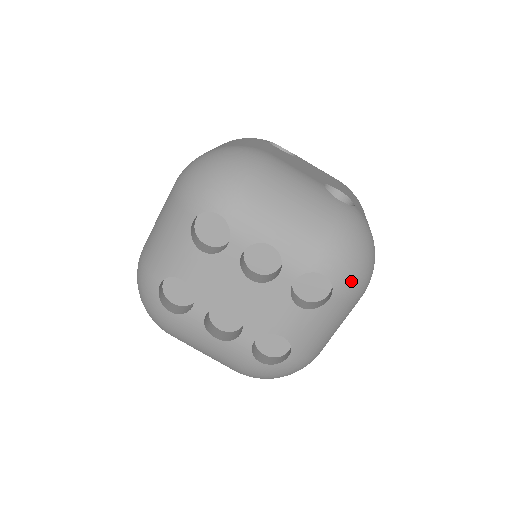
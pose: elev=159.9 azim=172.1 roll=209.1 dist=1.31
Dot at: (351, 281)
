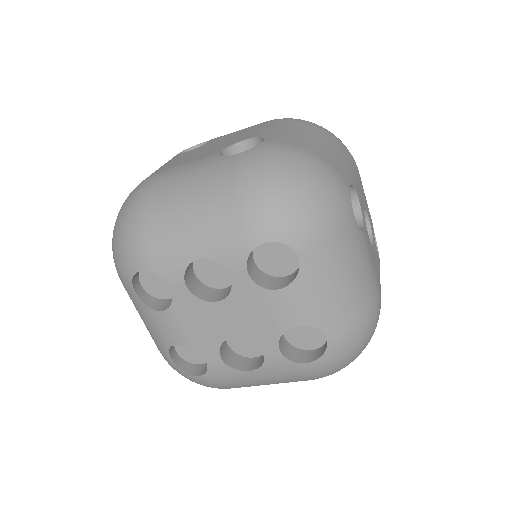
Dot at: (304, 222)
